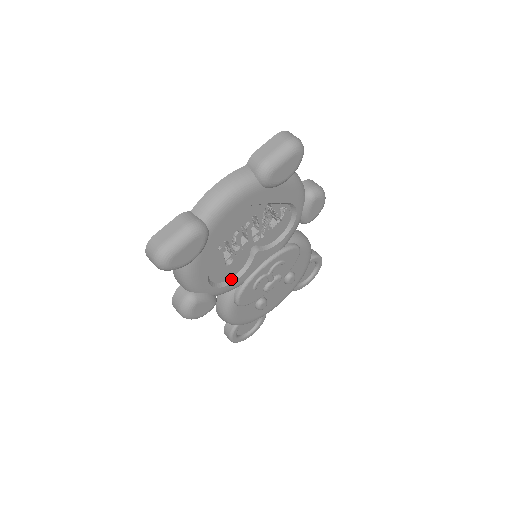
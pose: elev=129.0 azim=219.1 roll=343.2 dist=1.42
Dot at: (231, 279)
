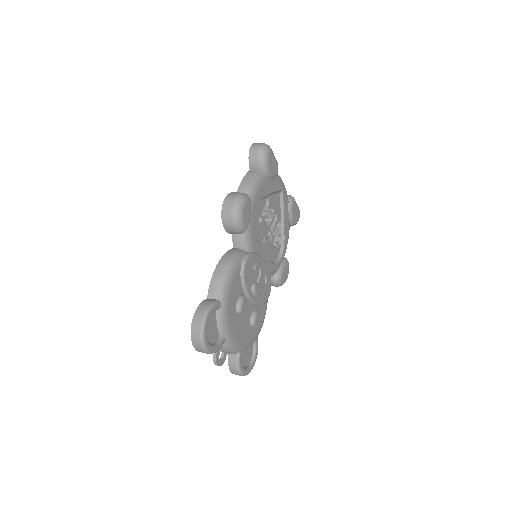
Dot at: (253, 235)
